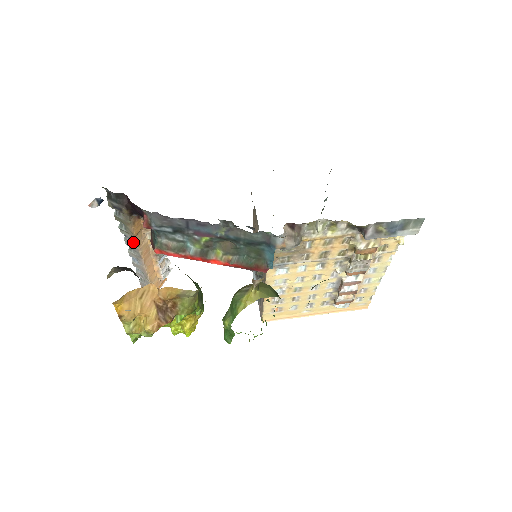
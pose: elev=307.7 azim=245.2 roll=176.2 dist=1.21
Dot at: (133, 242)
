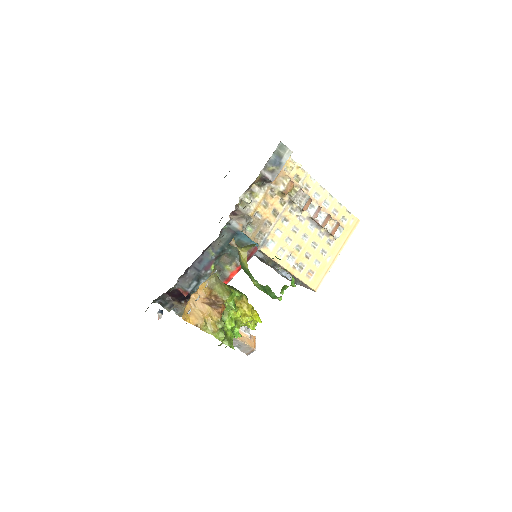
Dot at: occluded
